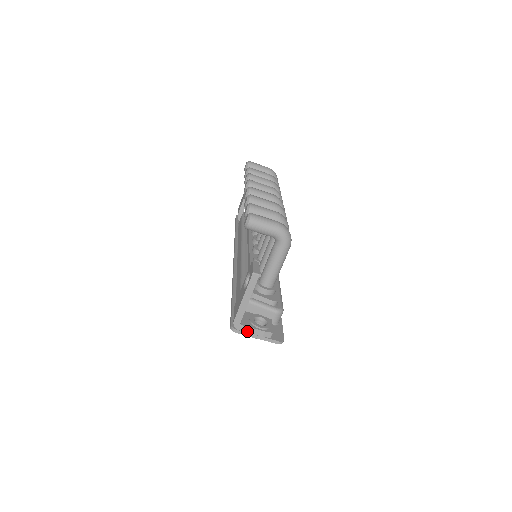
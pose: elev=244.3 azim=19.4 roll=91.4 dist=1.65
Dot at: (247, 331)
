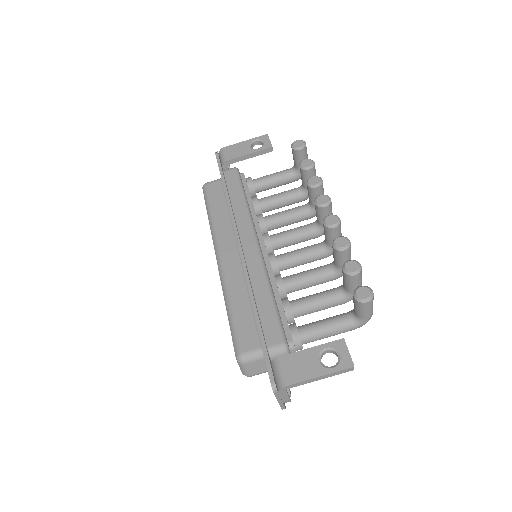
Dot at: (281, 395)
